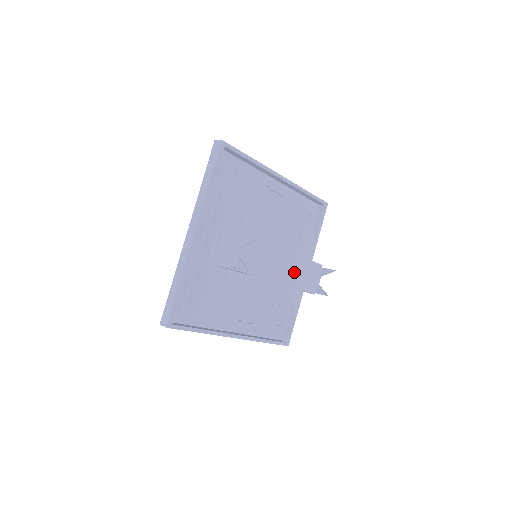
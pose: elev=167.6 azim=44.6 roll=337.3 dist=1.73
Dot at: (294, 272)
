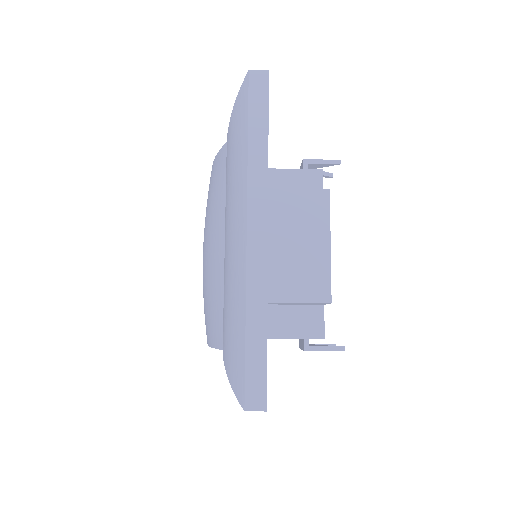
Dot at: occluded
